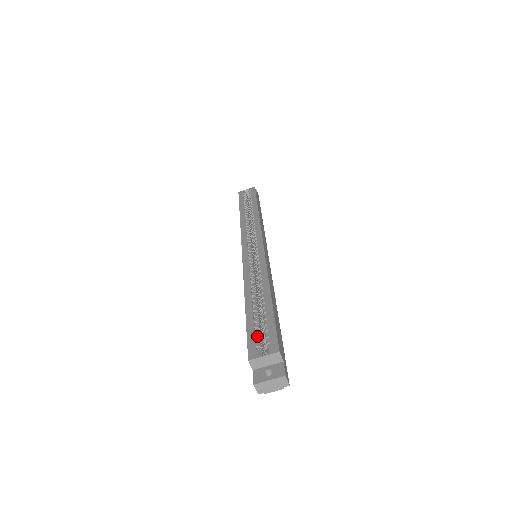
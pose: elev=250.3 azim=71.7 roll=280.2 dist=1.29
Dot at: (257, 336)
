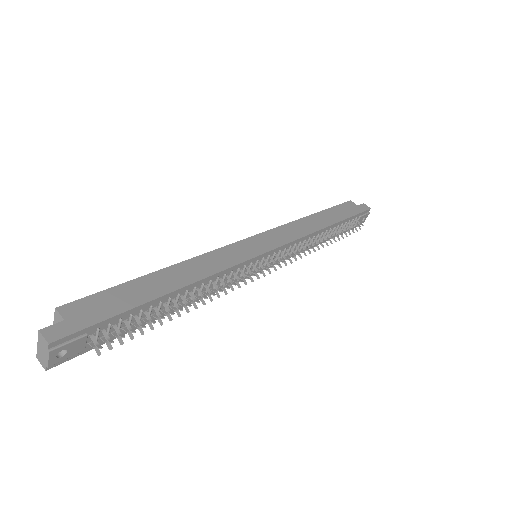
Dot at: occluded
